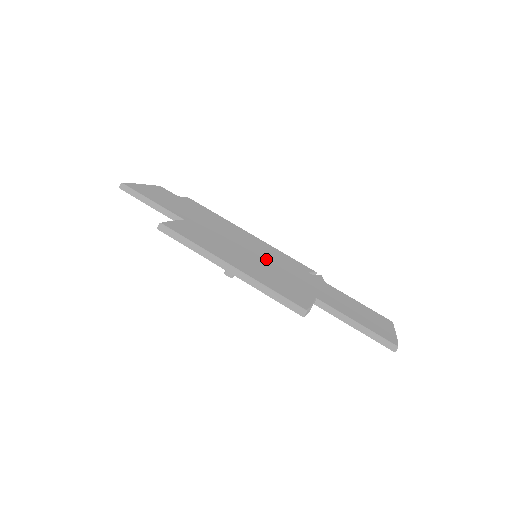
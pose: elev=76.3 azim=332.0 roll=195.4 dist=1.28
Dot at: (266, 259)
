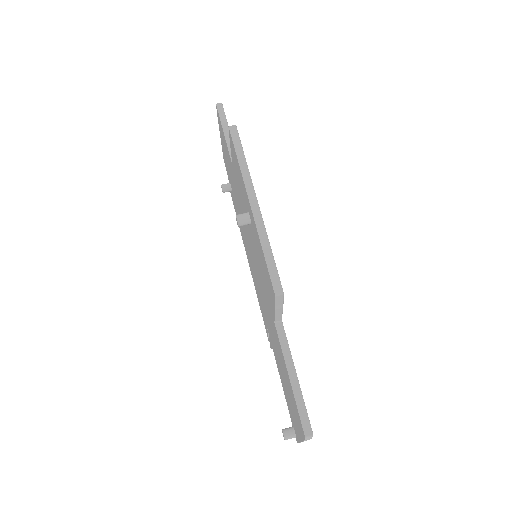
Dot at: occluded
